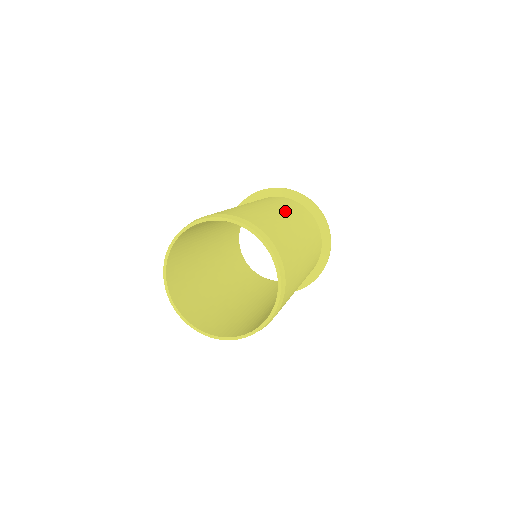
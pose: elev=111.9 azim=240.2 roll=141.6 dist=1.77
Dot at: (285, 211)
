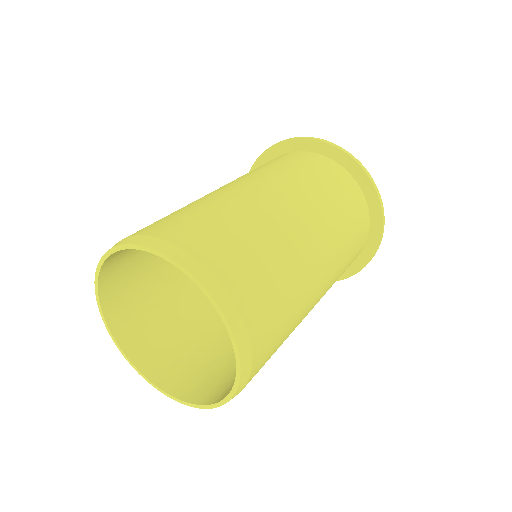
Dot at: (269, 181)
